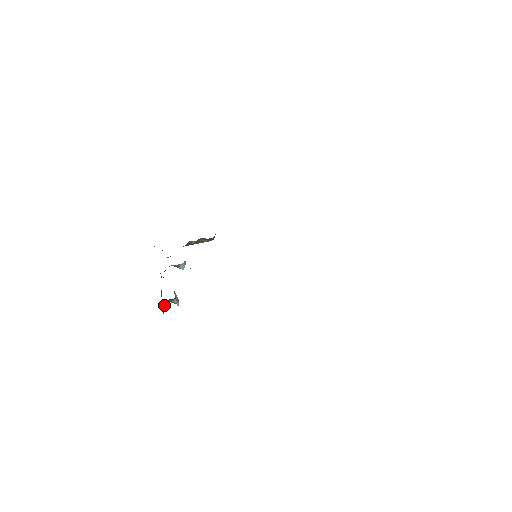
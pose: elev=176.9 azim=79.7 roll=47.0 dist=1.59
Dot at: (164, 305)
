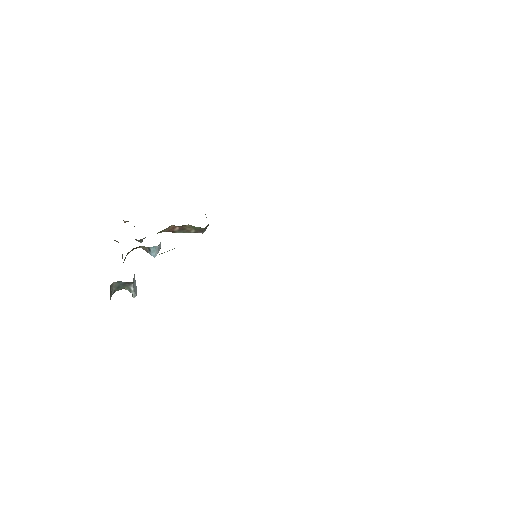
Dot at: (114, 289)
